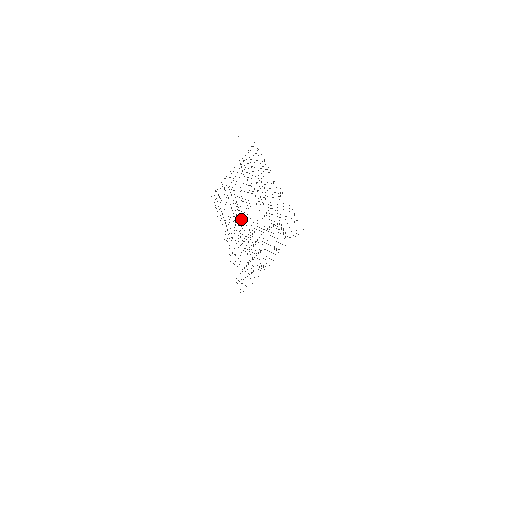
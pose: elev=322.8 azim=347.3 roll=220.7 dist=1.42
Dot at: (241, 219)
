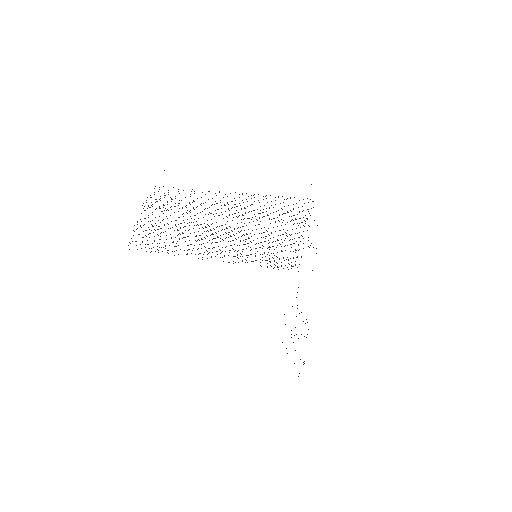
Dot at: occluded
